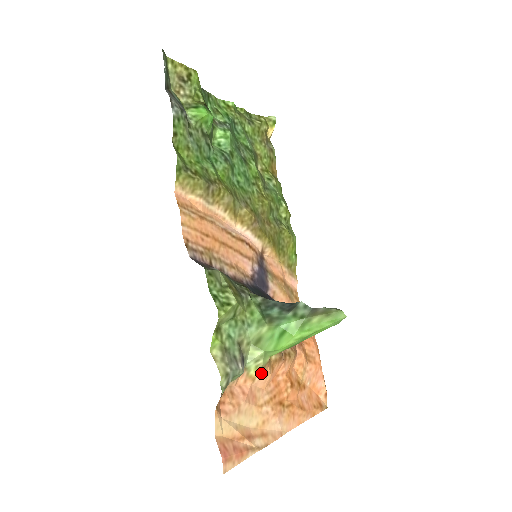
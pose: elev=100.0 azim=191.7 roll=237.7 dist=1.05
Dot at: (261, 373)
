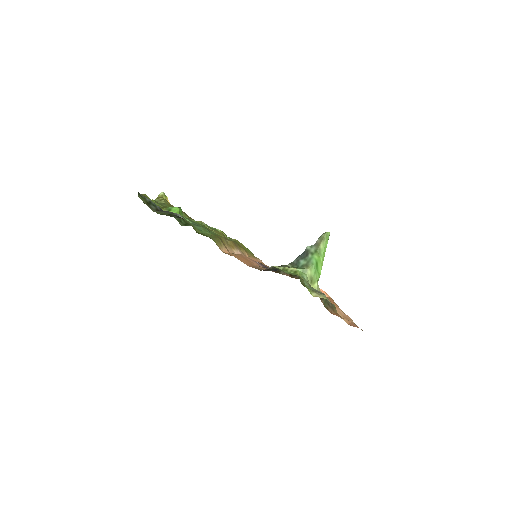
Dot at: occluded
